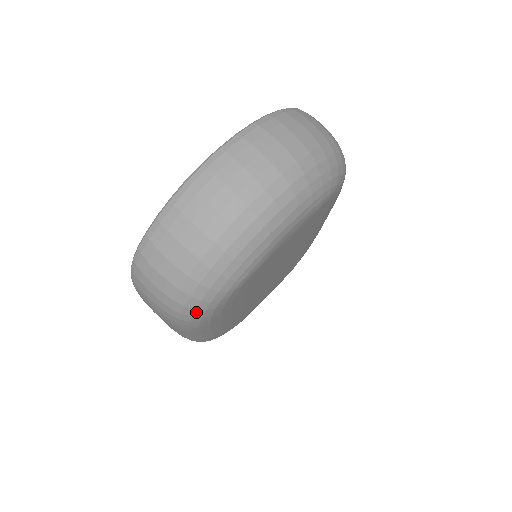
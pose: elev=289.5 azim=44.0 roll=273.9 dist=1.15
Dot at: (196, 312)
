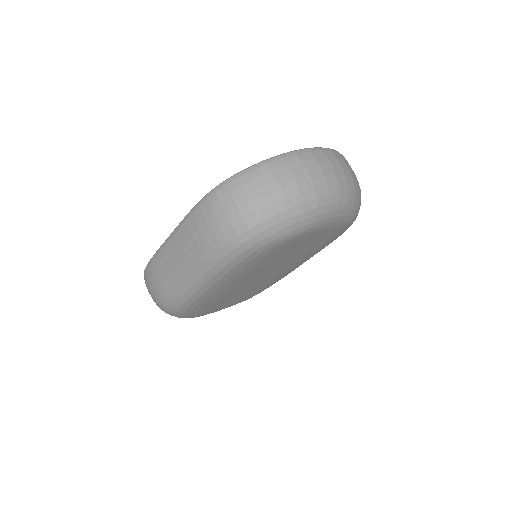
Dot at: (250, 240)
